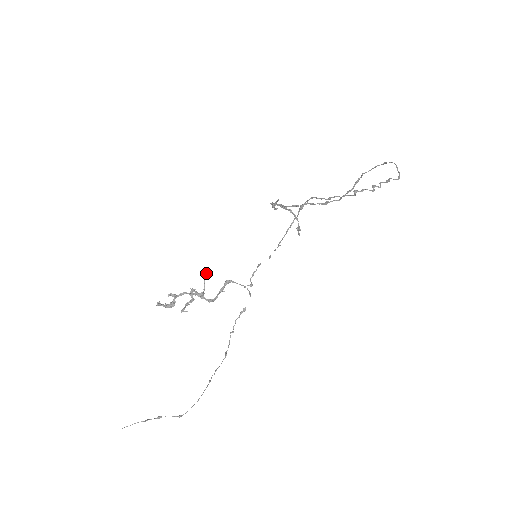
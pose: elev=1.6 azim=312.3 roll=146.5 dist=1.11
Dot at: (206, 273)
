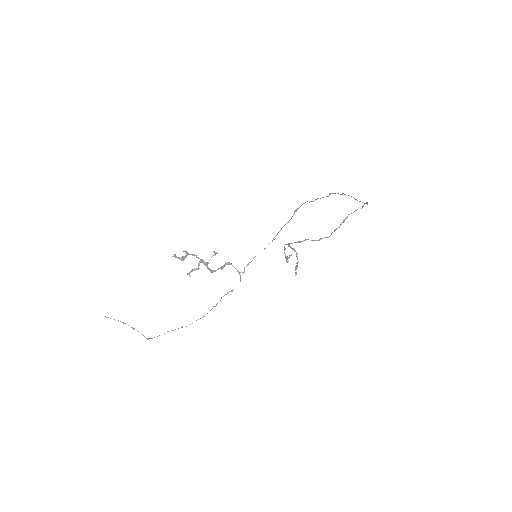
Dot at: (216, 253)
